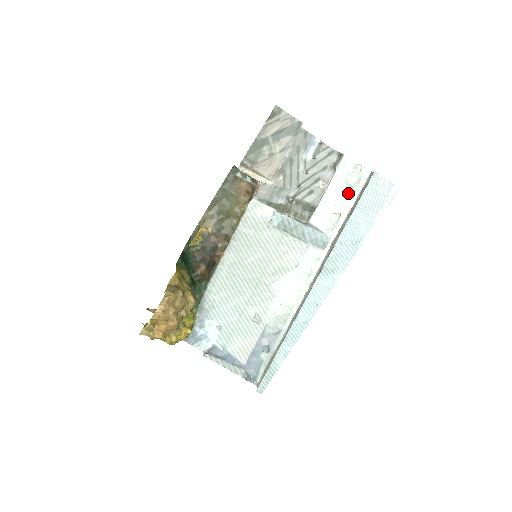
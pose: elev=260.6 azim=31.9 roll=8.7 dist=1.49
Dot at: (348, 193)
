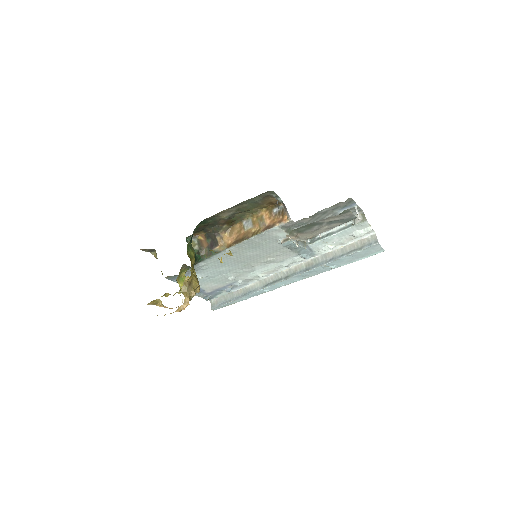
Dot at: (349, 238)
